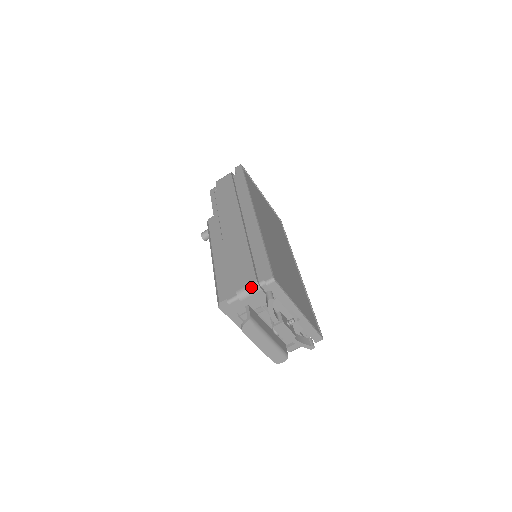
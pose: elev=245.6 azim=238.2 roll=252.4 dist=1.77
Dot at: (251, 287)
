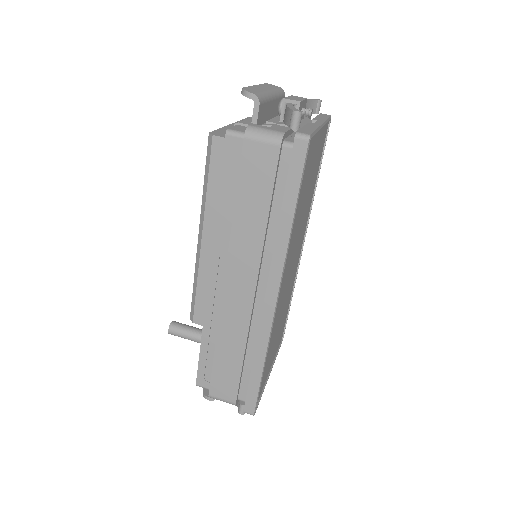
Dot at: occluded
